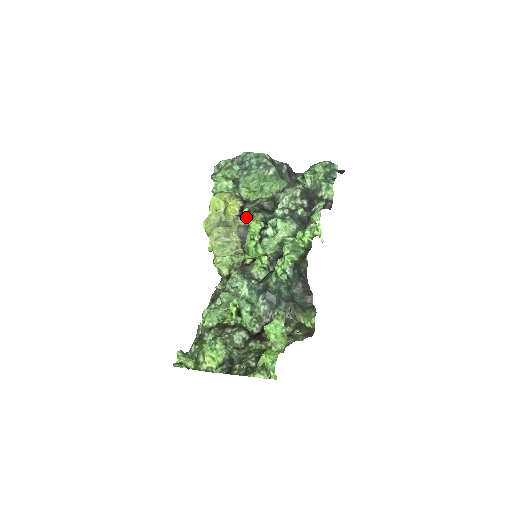
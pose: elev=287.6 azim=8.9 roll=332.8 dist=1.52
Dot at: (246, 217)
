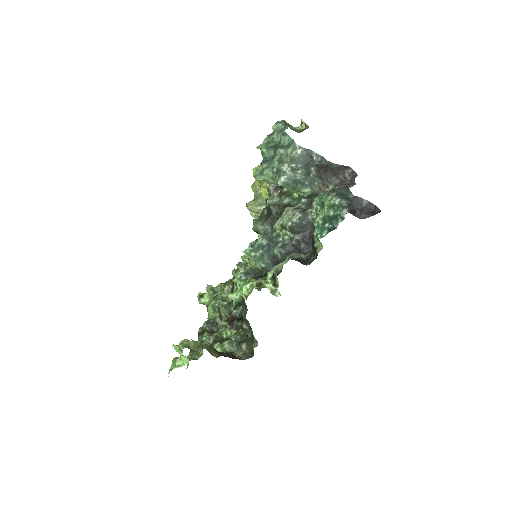
Dot at: occluded
